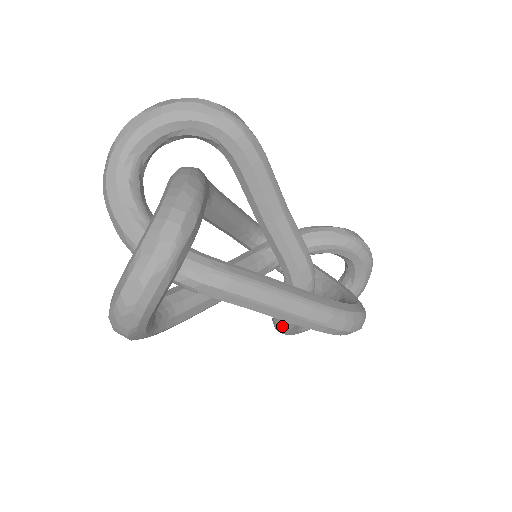
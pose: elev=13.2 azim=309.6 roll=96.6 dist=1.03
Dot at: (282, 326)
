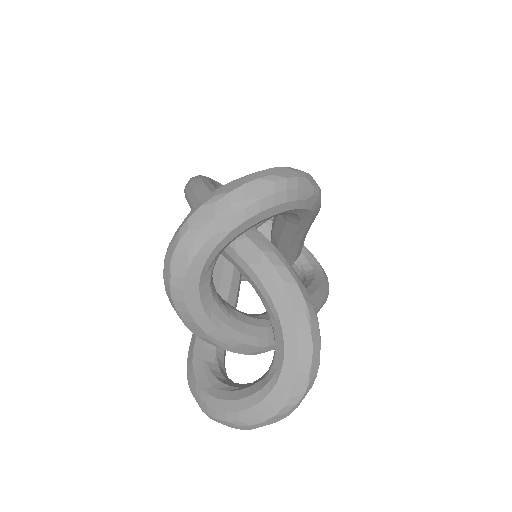
Dot at: occluded
